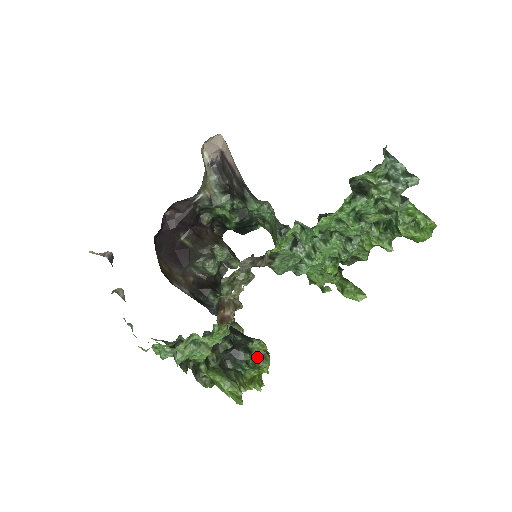
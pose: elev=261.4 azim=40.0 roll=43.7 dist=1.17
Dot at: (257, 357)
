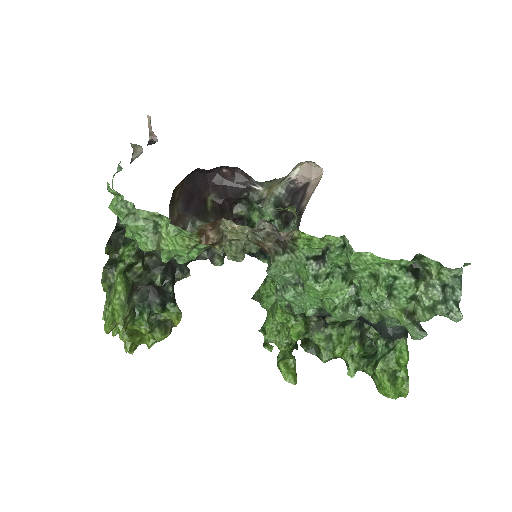
Dot at: (161, 322)
